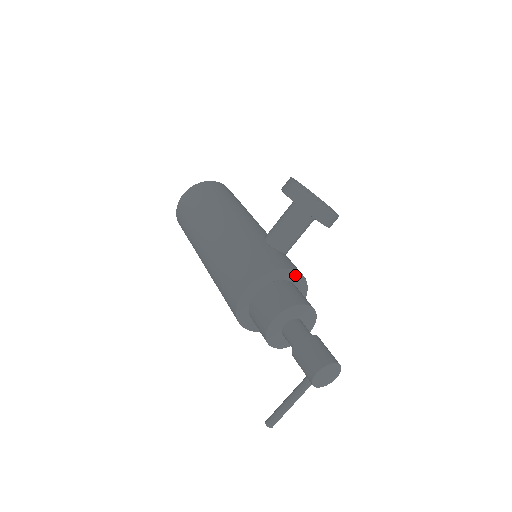
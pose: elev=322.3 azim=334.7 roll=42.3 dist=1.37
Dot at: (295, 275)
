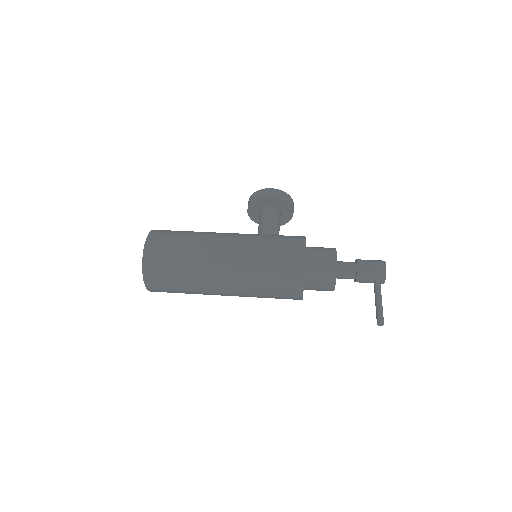
Dot at: occluded
